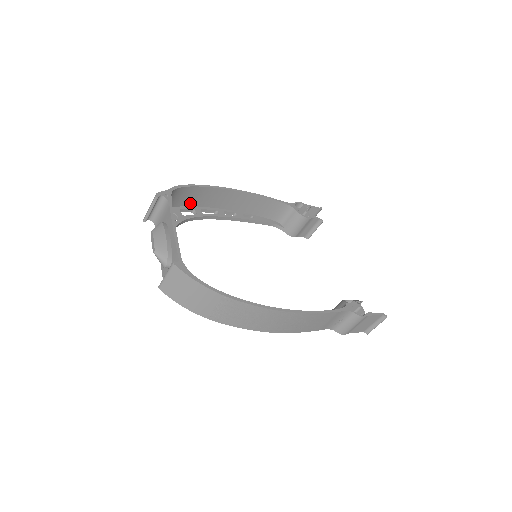
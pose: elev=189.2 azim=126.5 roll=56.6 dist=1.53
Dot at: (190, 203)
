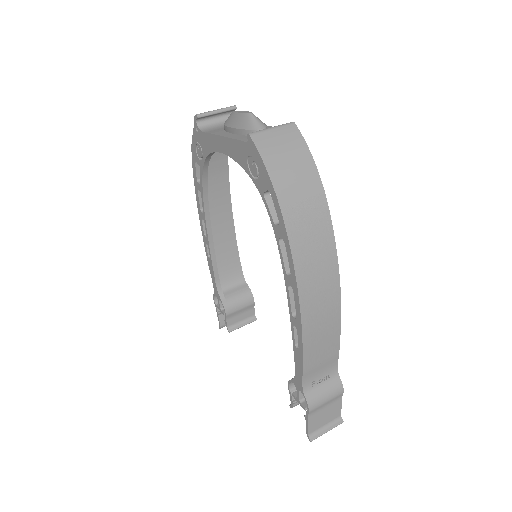
Dot at: occluded
